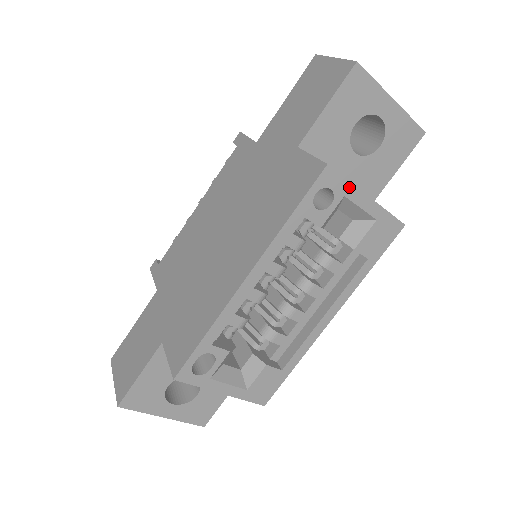
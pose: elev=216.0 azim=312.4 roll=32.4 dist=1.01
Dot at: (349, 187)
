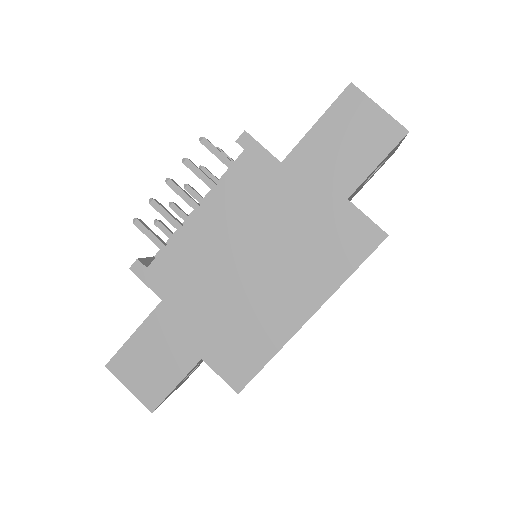
Dot at: occluded
